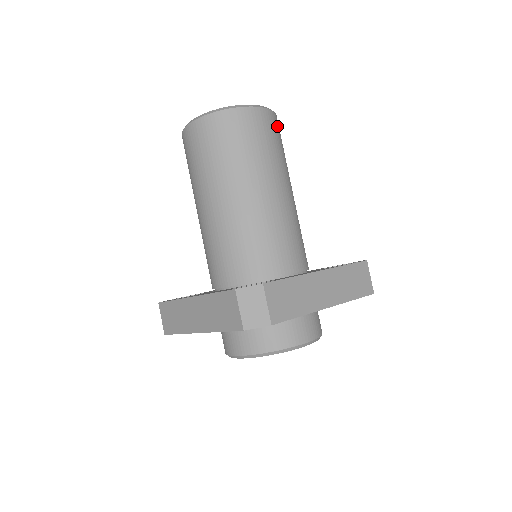
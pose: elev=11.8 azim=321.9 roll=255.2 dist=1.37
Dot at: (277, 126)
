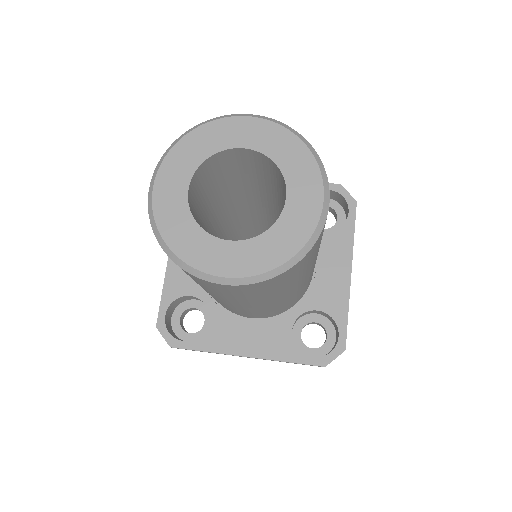
Dot at: occluded
